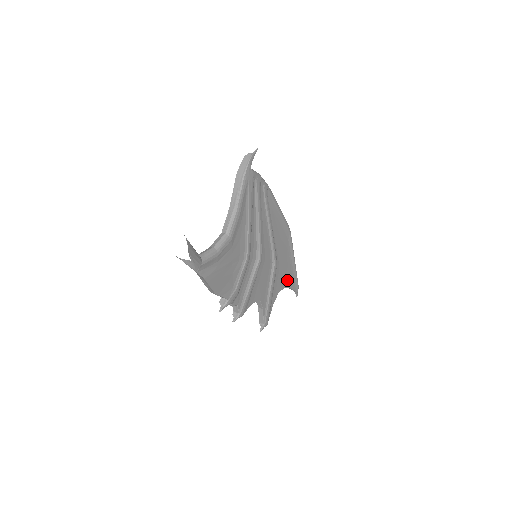
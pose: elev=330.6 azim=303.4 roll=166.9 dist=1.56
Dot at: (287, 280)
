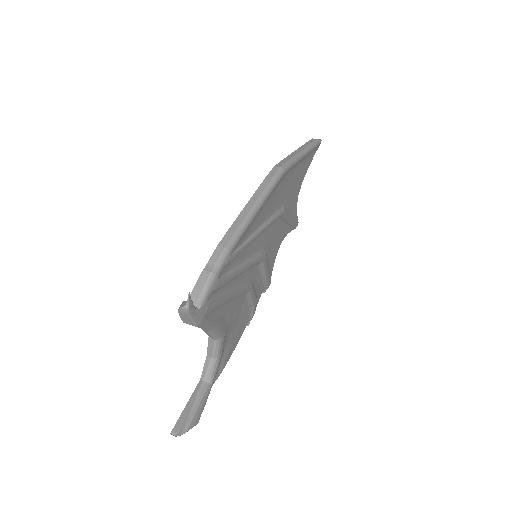
Dot at: (303, 173)
